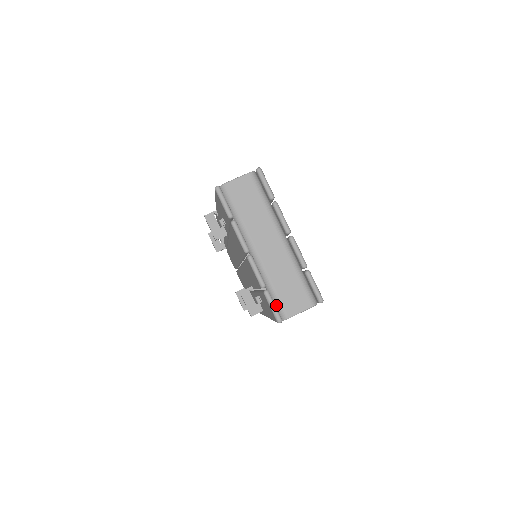
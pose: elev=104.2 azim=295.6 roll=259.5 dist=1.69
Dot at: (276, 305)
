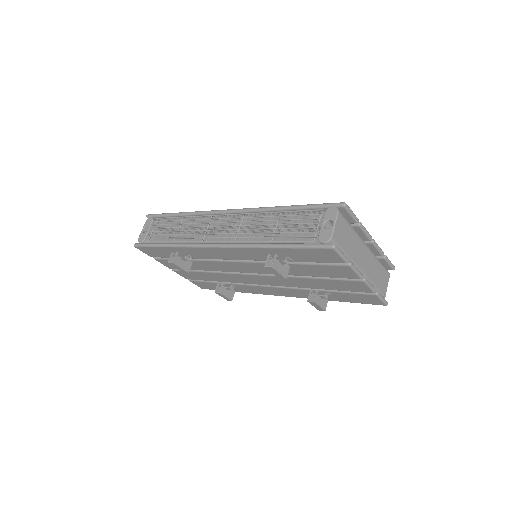
Dot at: occluded
